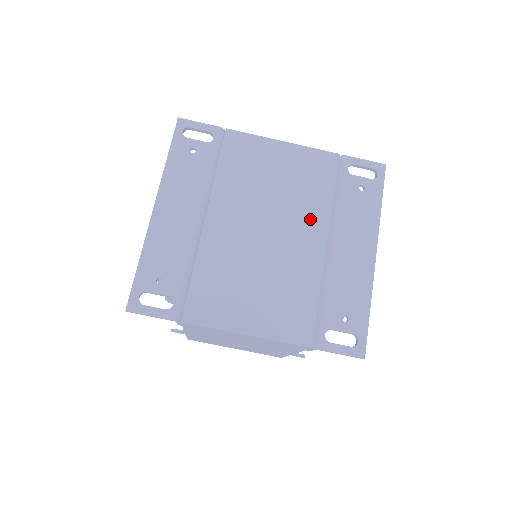
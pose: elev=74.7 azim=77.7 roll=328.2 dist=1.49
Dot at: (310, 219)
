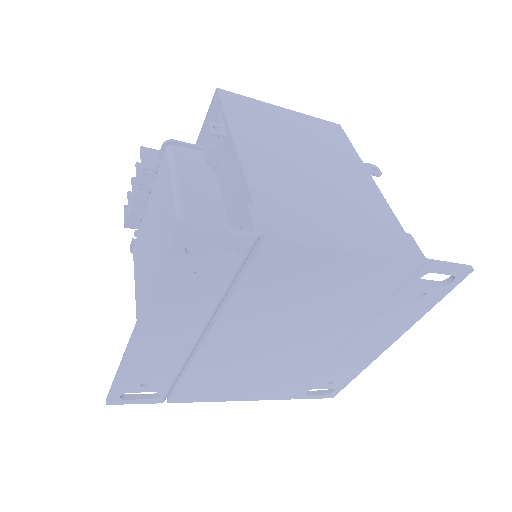
Dot at: (339, 327)
